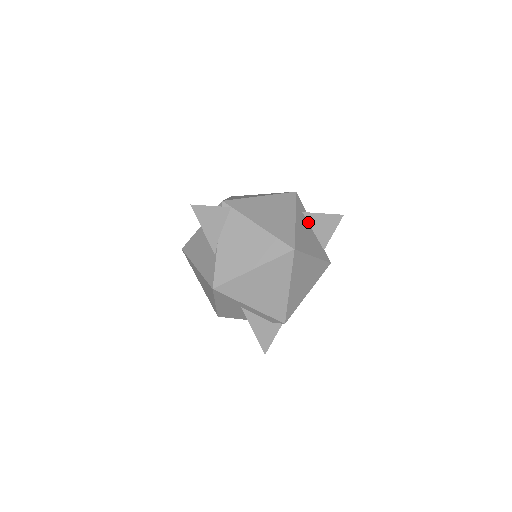
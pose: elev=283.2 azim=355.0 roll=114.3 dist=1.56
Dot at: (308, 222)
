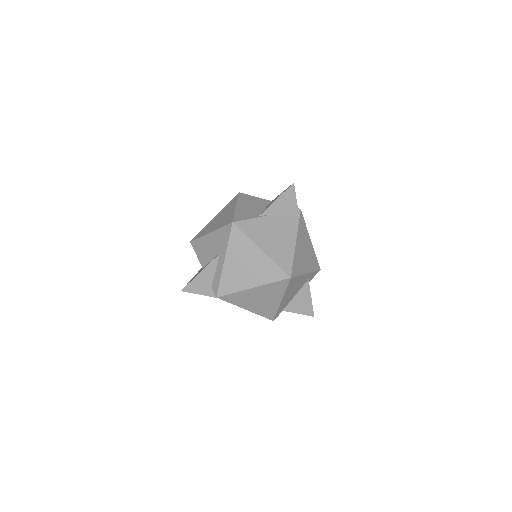
Dot at: (302, 288)
